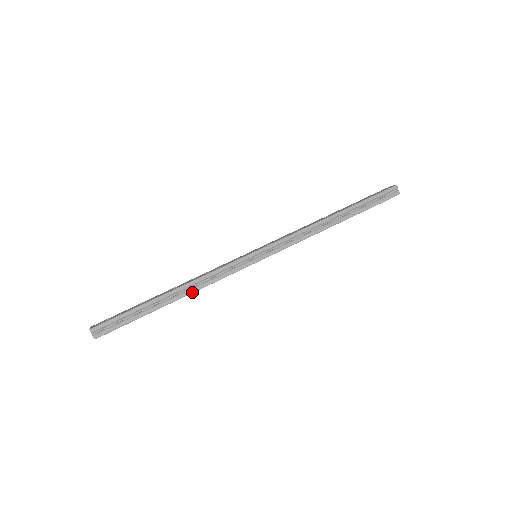
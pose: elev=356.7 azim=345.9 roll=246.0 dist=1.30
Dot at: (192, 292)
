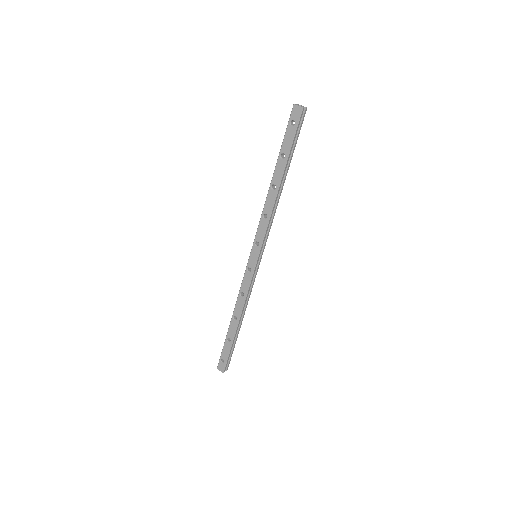
Dot at: occluded
